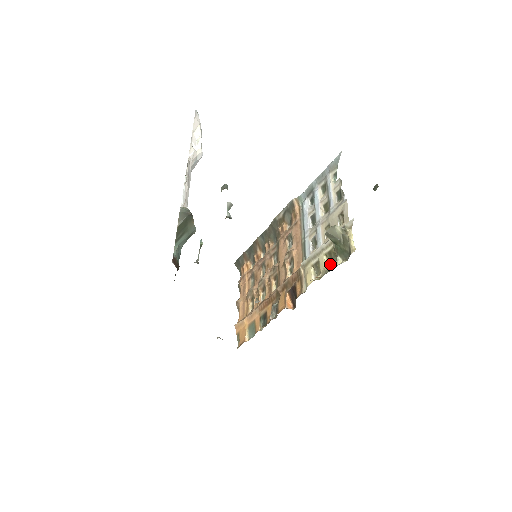
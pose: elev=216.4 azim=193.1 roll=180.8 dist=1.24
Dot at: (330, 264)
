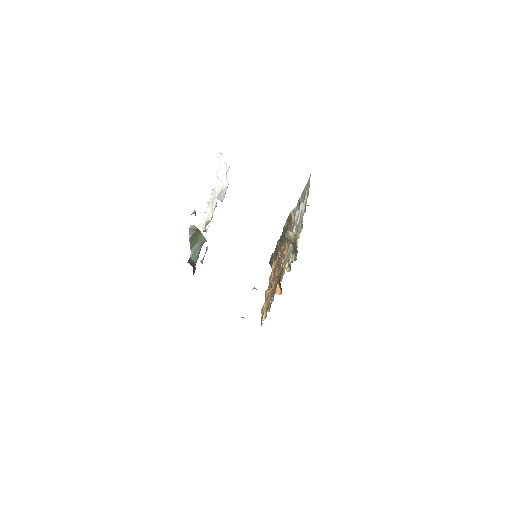
Dot at: (293, 260)
